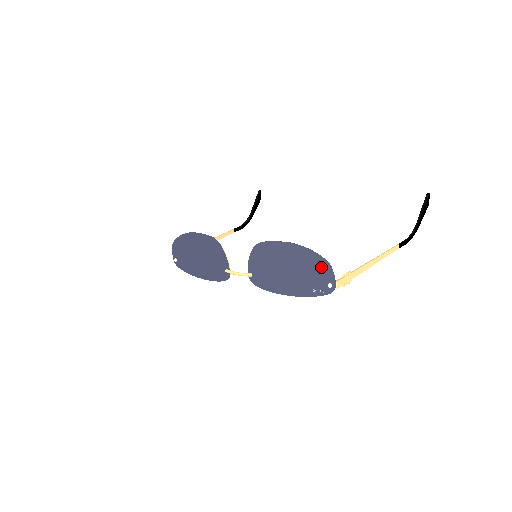
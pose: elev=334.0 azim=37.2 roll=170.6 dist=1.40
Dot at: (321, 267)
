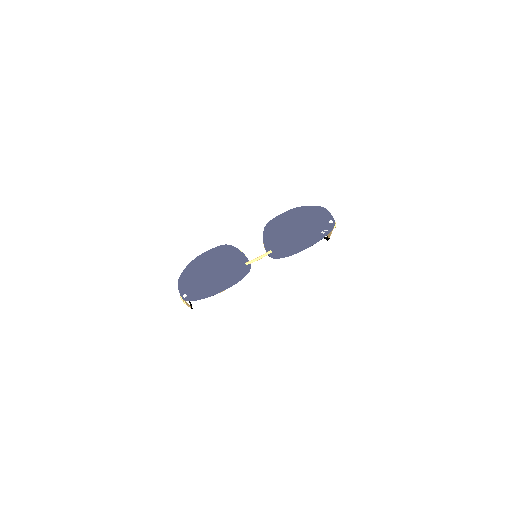
Dot at: (319, 213)
